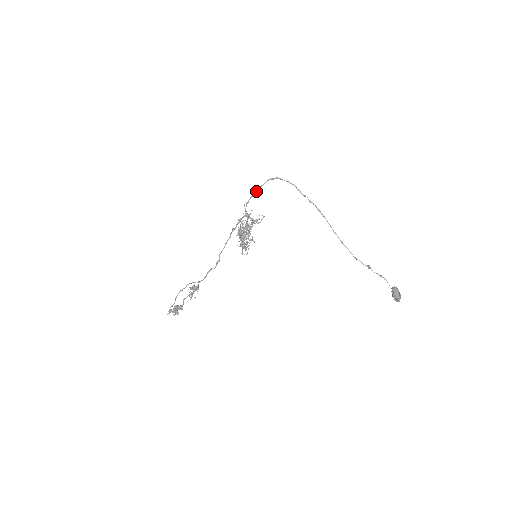
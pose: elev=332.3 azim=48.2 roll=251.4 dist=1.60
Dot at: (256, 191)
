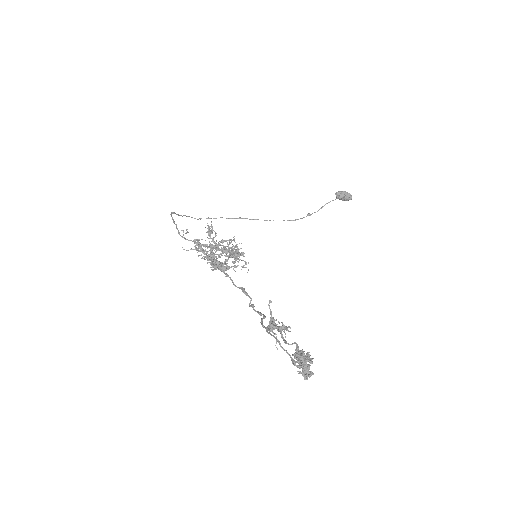
Dot at: occluded
